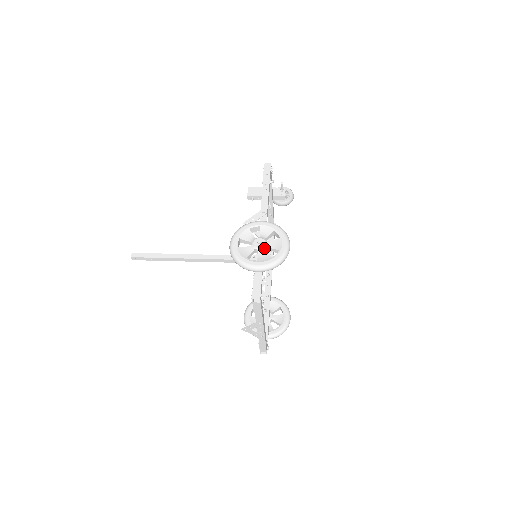
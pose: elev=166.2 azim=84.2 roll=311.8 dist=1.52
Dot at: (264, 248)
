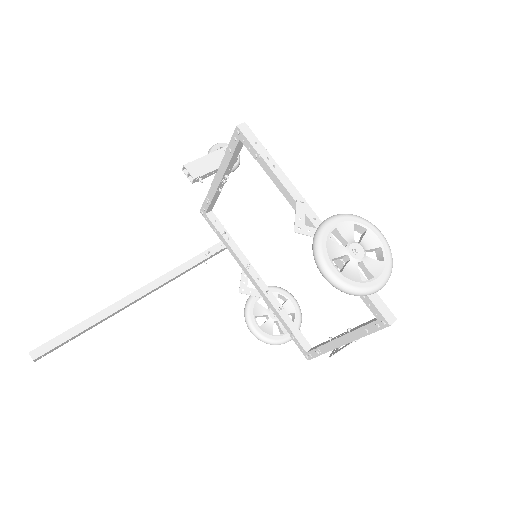
Dot at: (365, 254)
